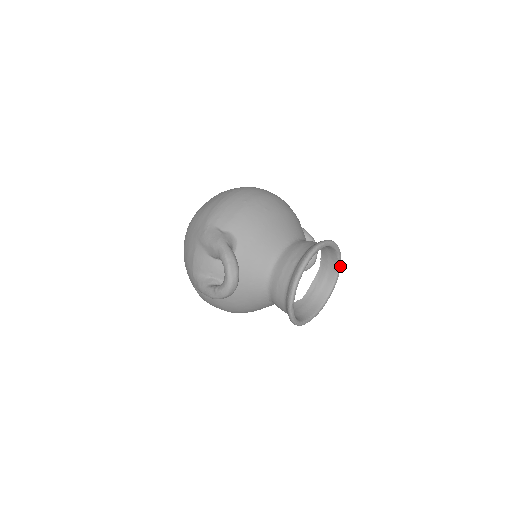
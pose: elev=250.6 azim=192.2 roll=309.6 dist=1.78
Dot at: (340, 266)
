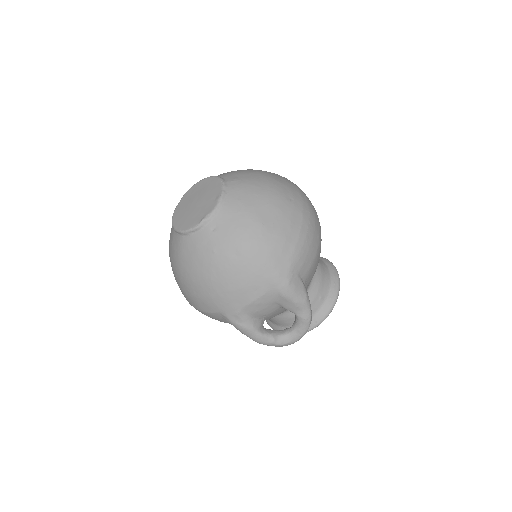
Dot at: occluded
